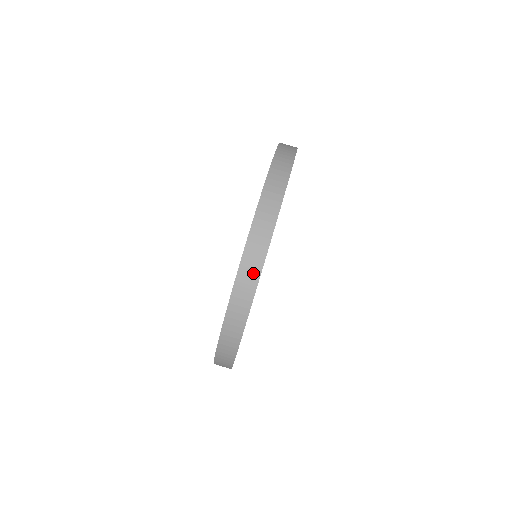
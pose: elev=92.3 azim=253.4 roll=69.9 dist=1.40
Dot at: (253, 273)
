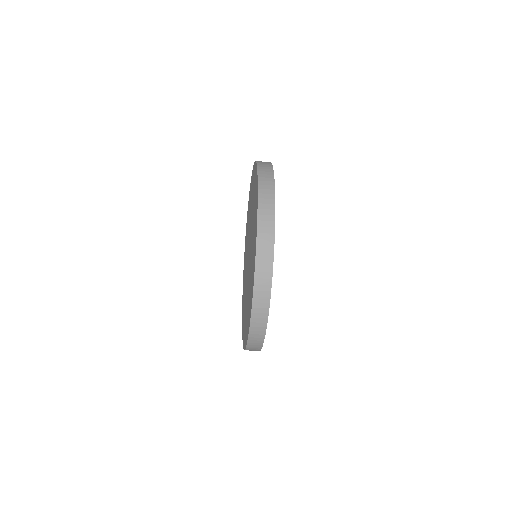
Dot at: (266, 275)
